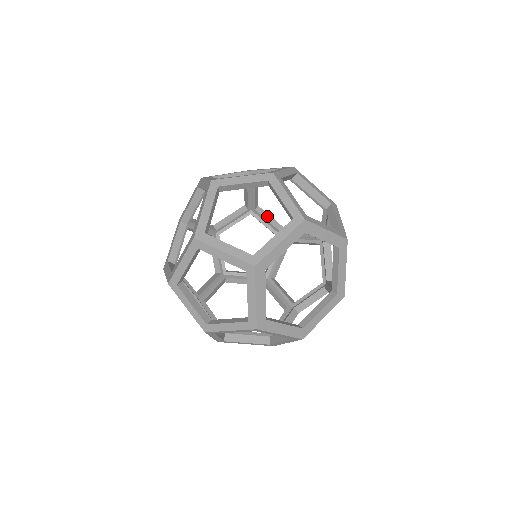
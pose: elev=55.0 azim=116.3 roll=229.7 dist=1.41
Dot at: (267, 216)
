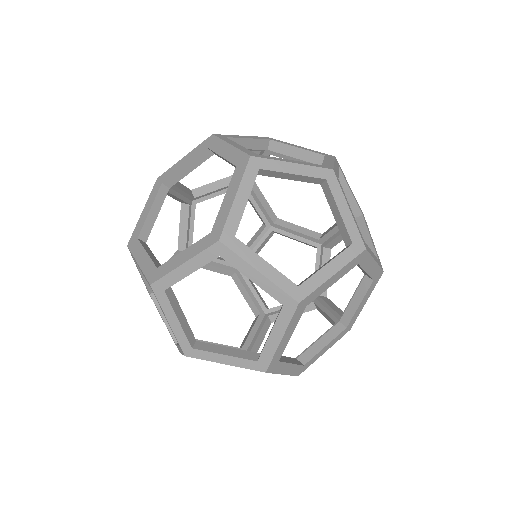
Dot at: (260, 195)
